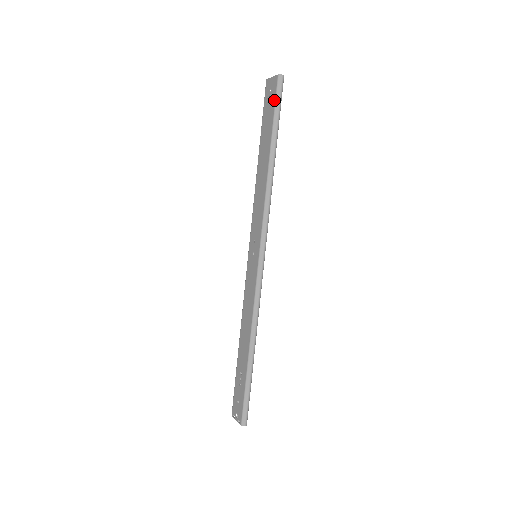
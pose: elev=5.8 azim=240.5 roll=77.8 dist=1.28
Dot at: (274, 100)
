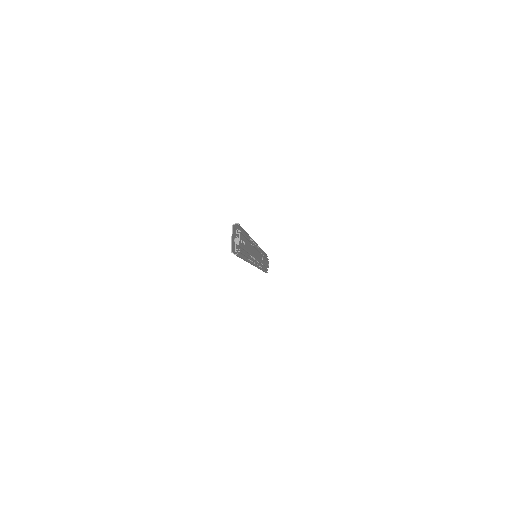
Dot at: occluded
